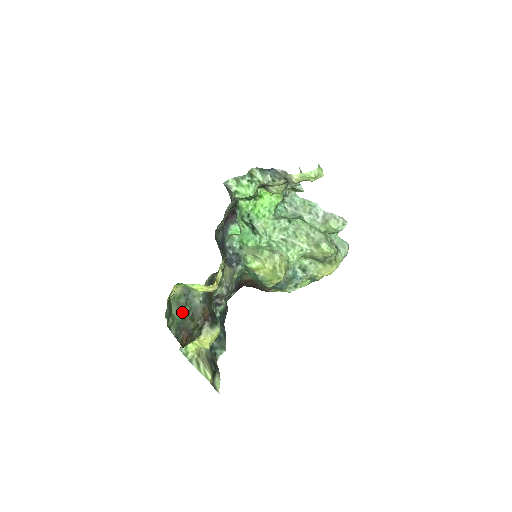
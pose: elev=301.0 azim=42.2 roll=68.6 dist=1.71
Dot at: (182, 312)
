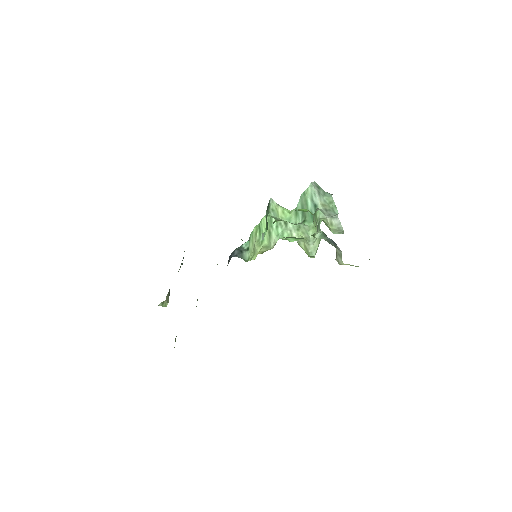
Dot at: occluded
